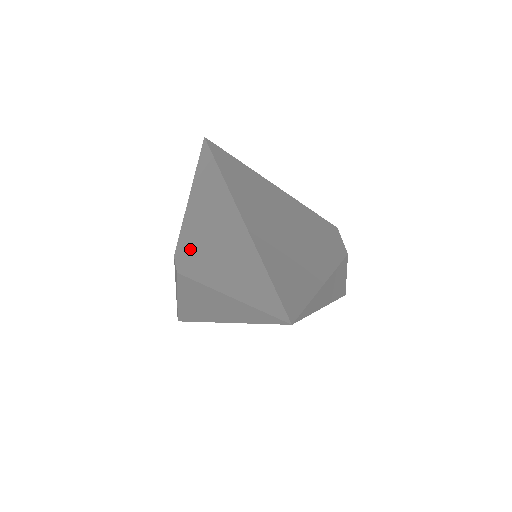
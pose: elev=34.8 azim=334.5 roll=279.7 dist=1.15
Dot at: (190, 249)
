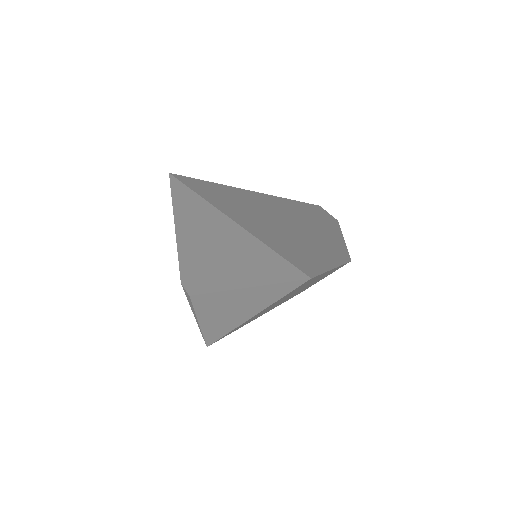
Dot at: (193, 270)
